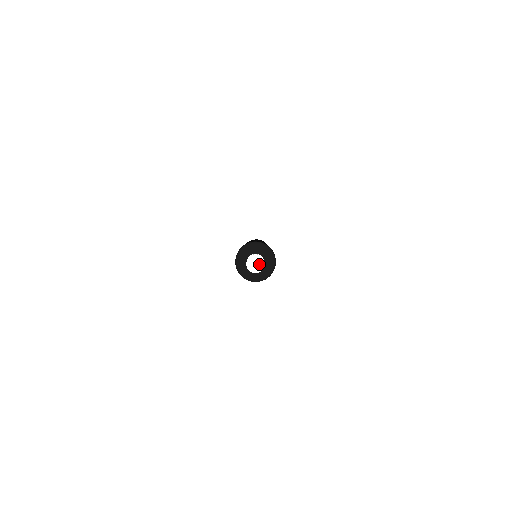
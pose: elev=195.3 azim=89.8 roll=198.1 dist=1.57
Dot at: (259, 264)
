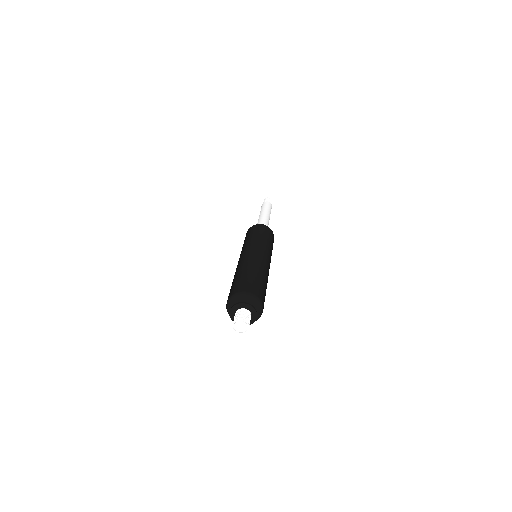
Dot at: (244, 326)
